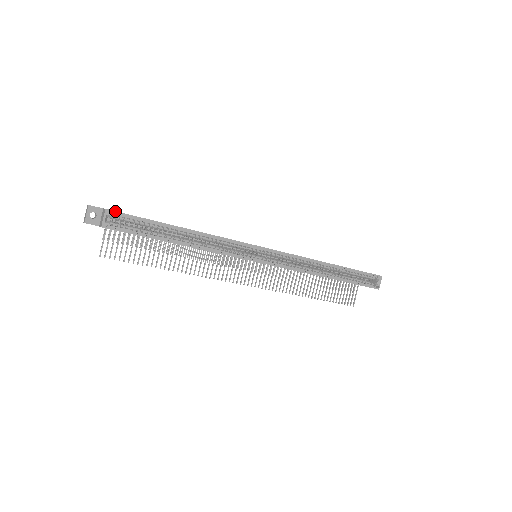
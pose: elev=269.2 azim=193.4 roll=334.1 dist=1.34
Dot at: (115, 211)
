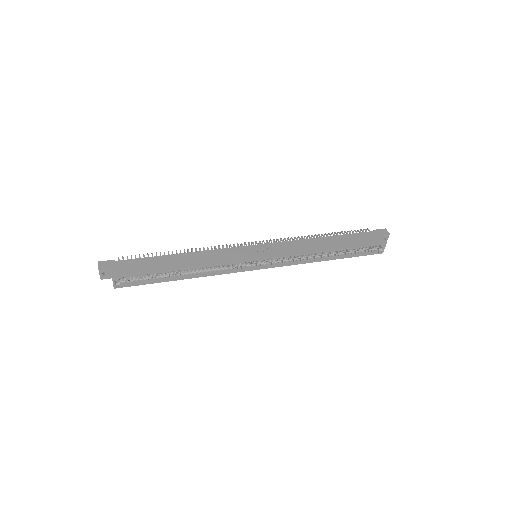
Dot at: (120, 276)
